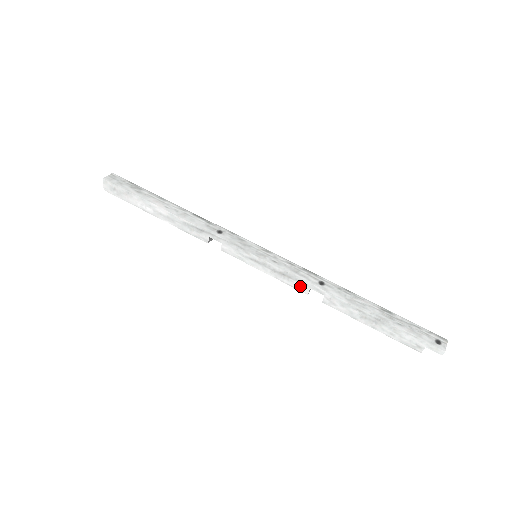
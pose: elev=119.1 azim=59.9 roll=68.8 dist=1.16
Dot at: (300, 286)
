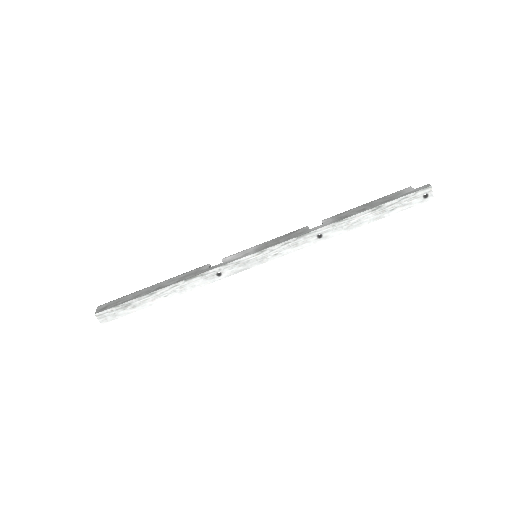
Dot at: occluded
